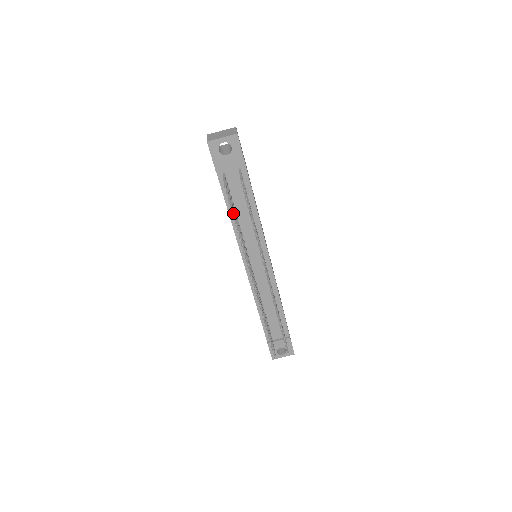
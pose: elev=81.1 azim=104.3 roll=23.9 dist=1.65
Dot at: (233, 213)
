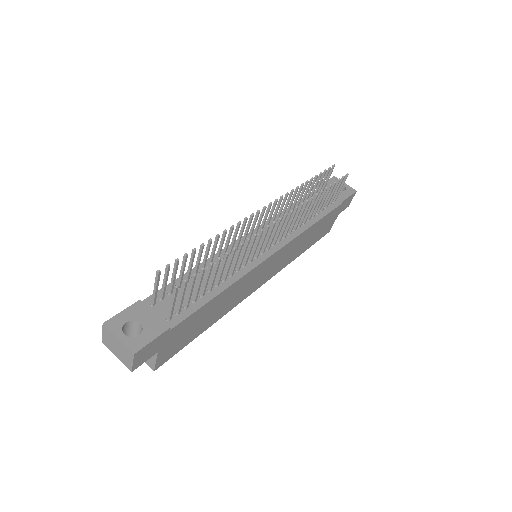
Dot at: (314, 181)
